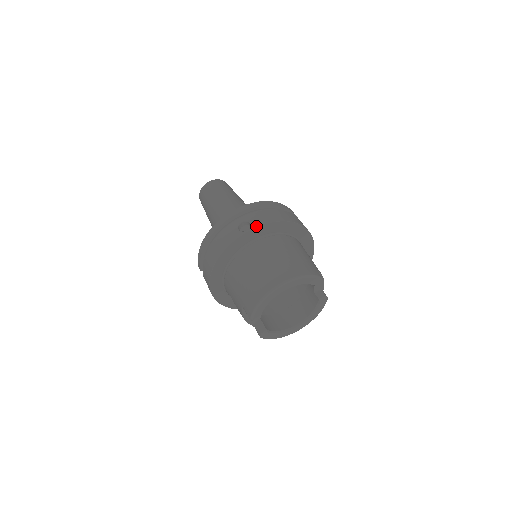
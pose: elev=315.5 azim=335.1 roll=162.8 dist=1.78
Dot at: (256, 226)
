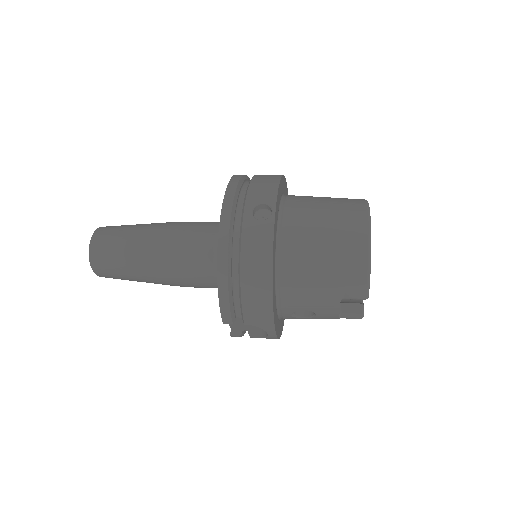
Dot at: (275, 200)
